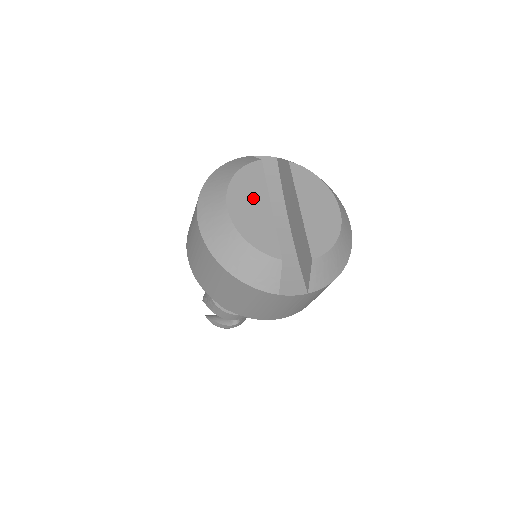
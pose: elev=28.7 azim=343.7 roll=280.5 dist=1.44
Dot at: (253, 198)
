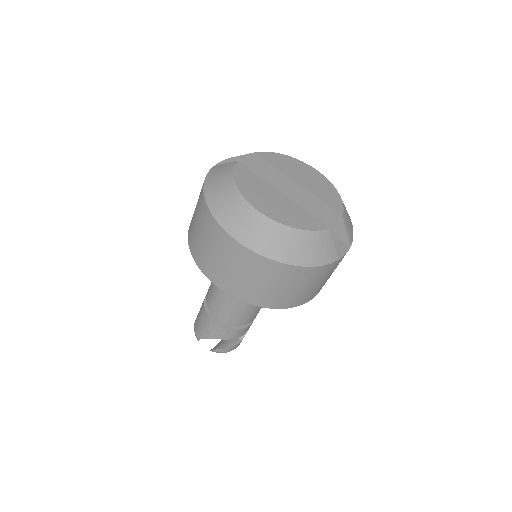
Dot at: (266, 194)
